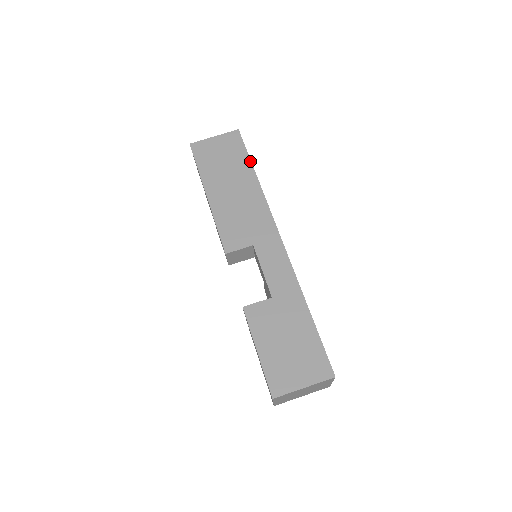
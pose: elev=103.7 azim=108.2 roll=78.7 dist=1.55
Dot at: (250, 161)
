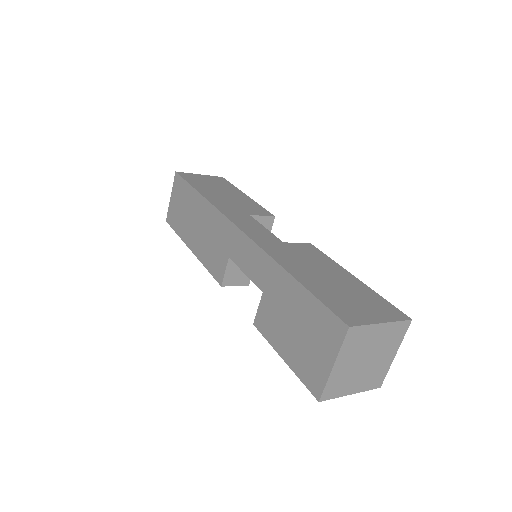
Dot at: (192, 187)
